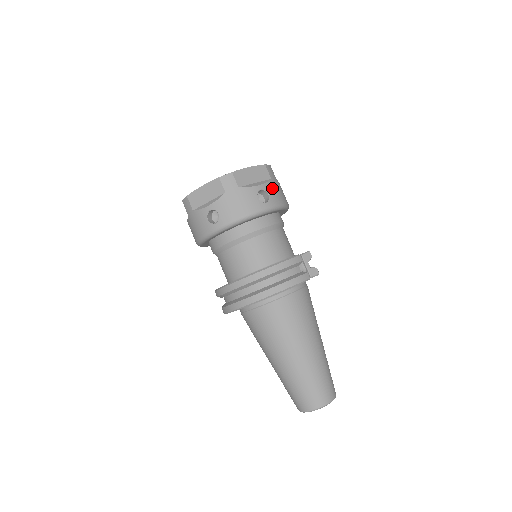
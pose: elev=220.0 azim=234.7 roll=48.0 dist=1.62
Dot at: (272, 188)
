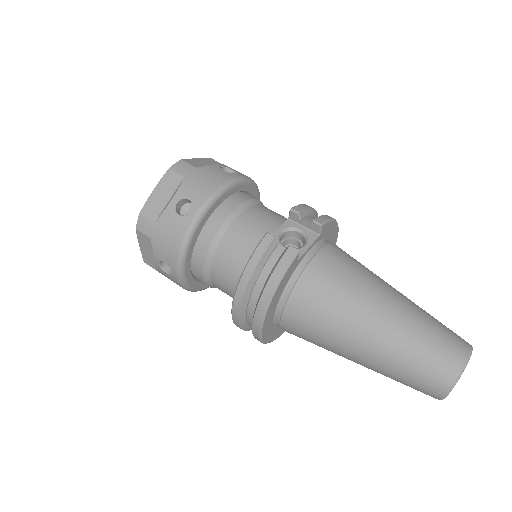
Dot at: (190, 187)
